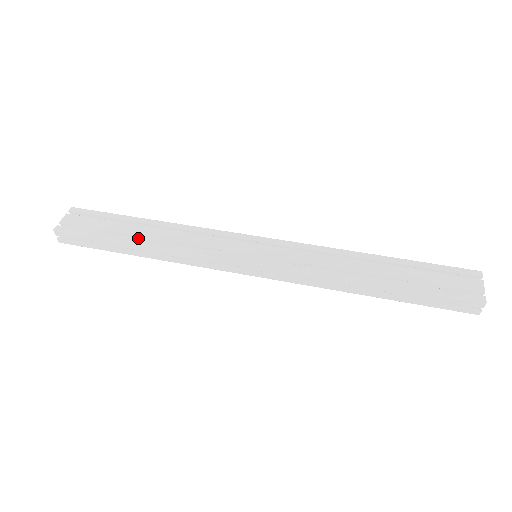
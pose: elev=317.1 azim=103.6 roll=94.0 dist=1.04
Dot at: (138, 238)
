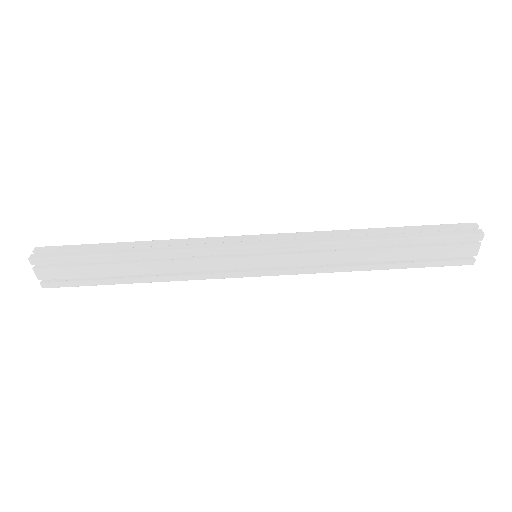
Dot at: (130, 271)
